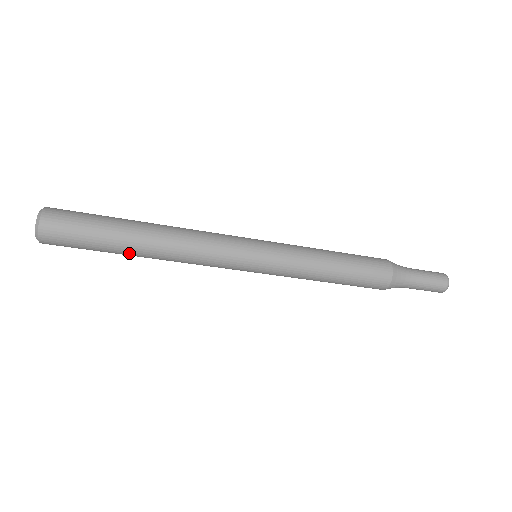
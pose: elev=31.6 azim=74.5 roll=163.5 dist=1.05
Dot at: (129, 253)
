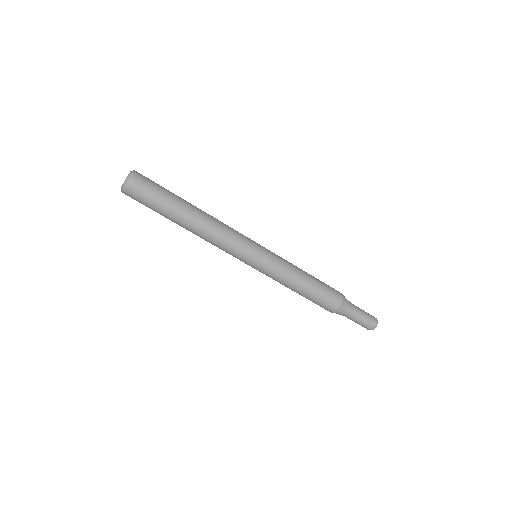
Dot at: (184, 208)
